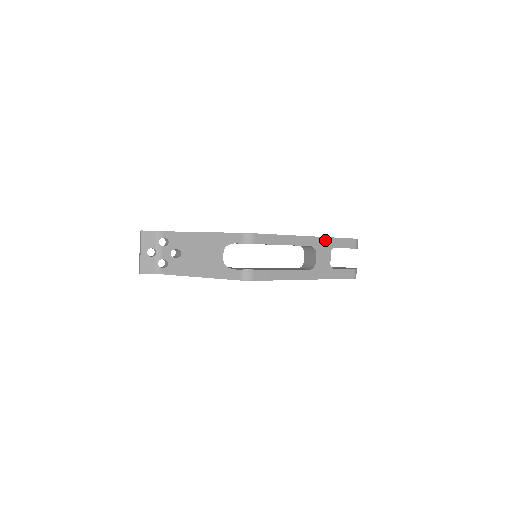
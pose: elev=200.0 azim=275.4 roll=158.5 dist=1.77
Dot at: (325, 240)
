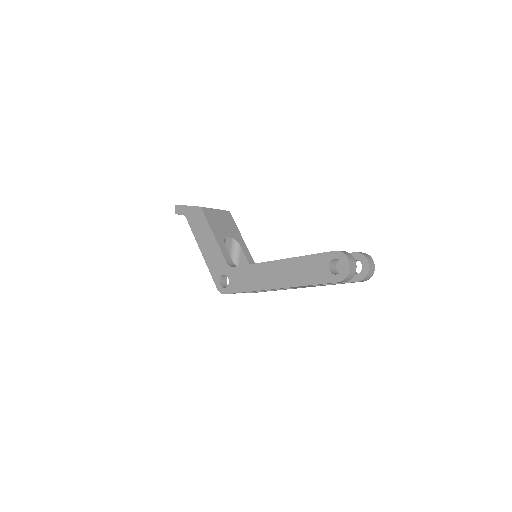
Dot at: occluded
